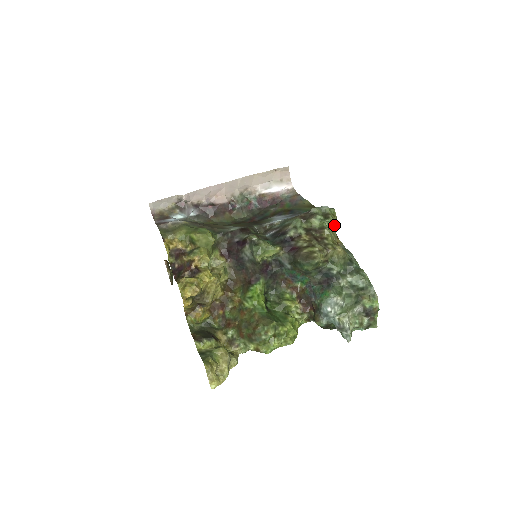
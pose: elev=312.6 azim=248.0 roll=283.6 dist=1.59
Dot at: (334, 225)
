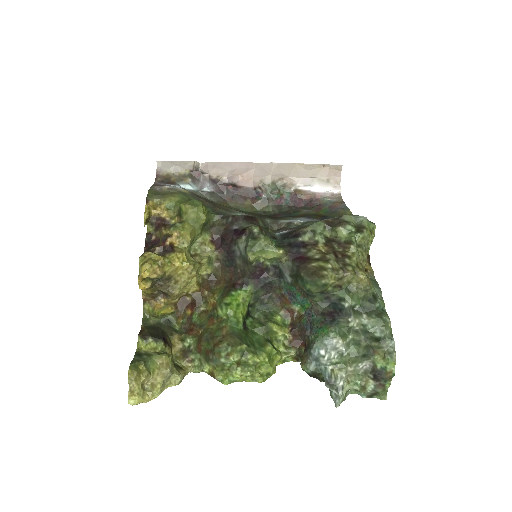
Dot at: (368, 244)
